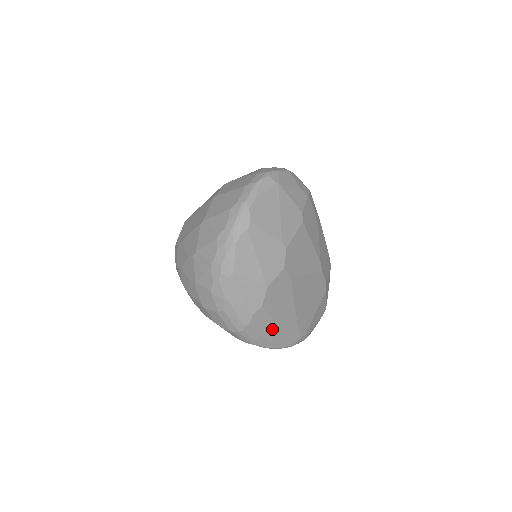
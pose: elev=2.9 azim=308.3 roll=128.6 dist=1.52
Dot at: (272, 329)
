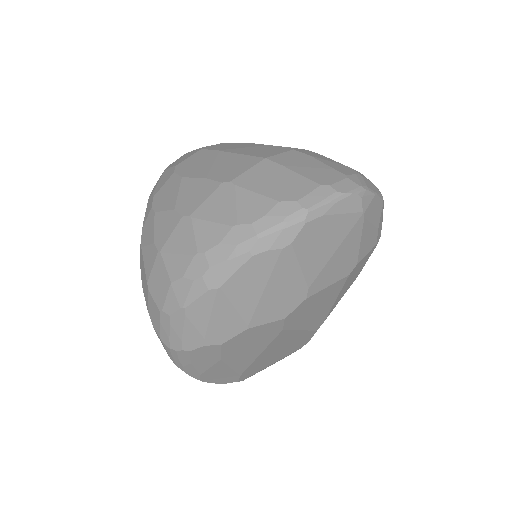
Dot at: (212, 366)
